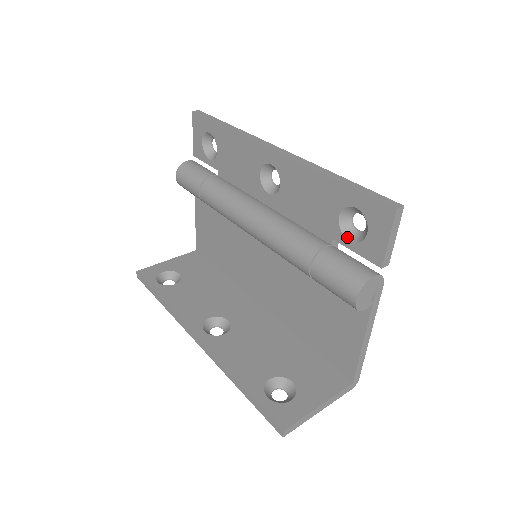
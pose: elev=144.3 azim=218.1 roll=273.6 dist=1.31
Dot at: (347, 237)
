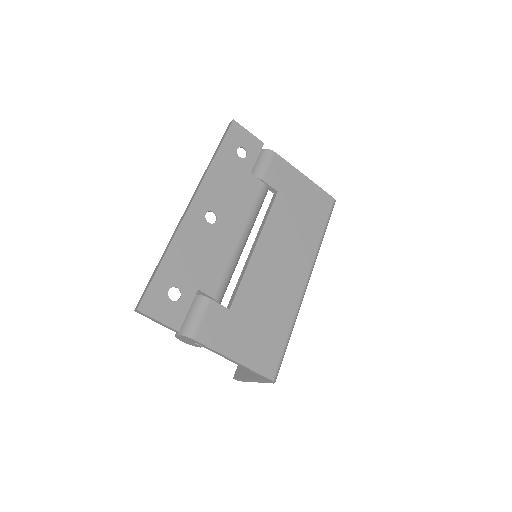
Dot at: occluded
